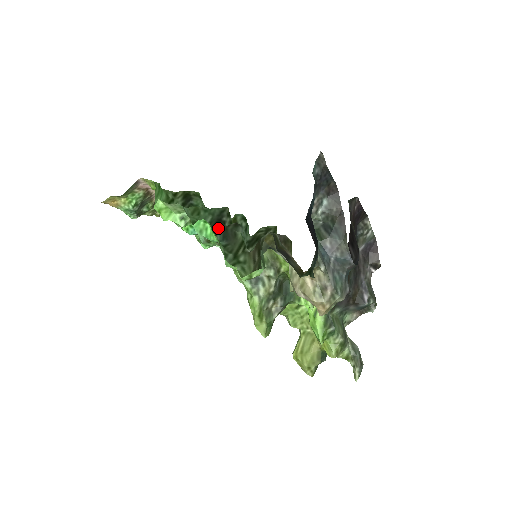
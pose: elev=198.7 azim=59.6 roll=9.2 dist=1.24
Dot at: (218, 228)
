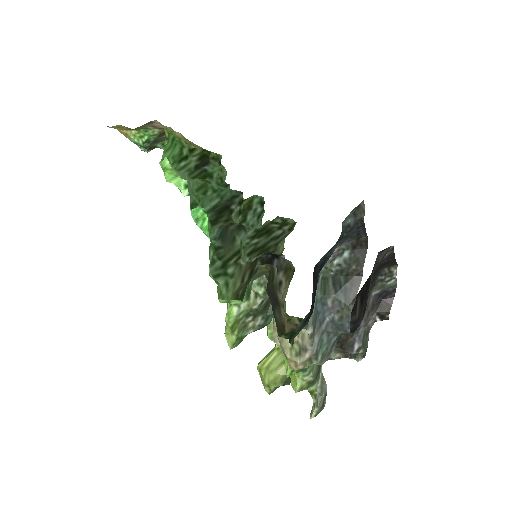
Dot at: (222, 216)
